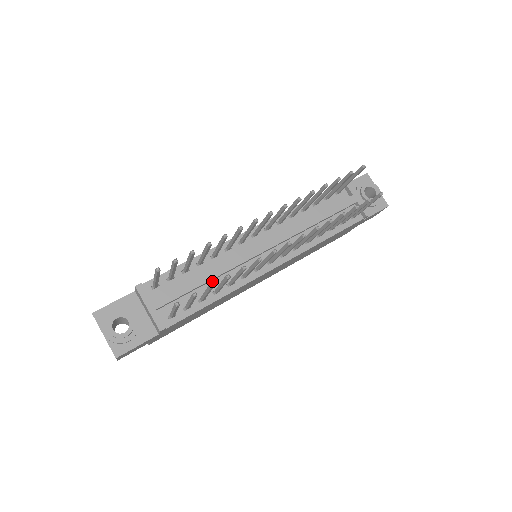
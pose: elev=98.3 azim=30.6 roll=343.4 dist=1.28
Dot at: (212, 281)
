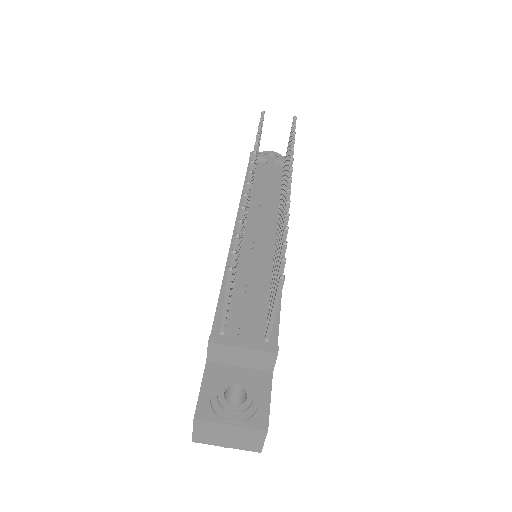
Dot at: (259, 285)
